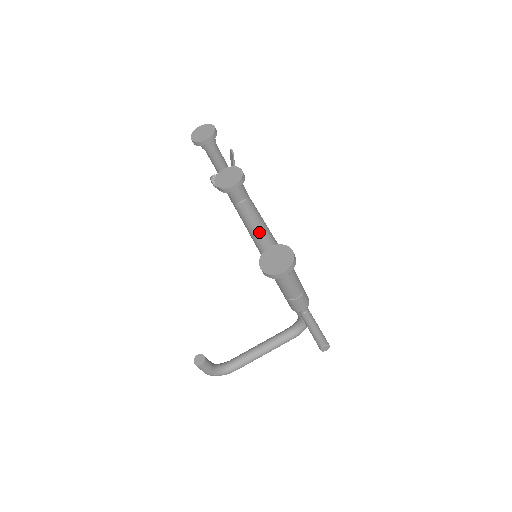
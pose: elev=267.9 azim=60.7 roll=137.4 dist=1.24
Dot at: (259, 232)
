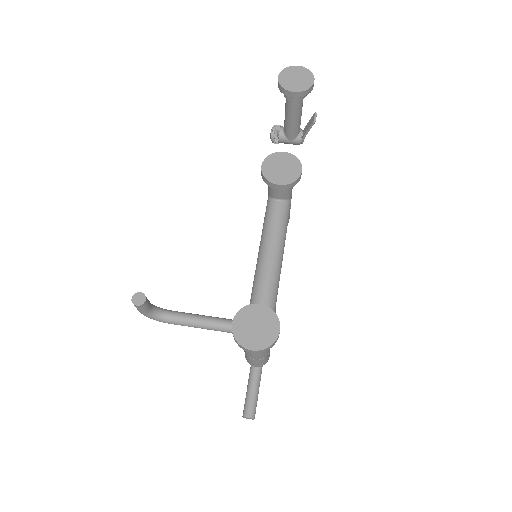
Dot at: (269, 256)
